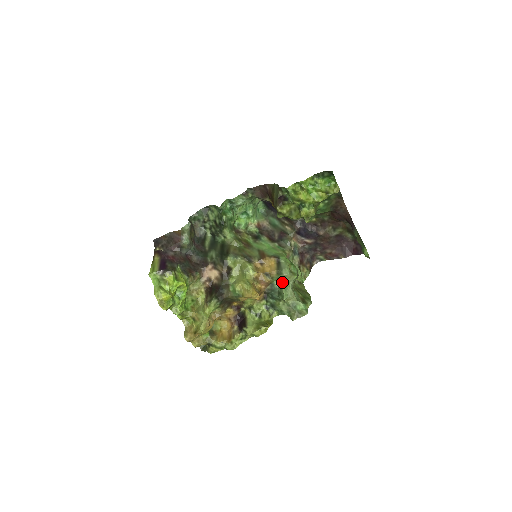
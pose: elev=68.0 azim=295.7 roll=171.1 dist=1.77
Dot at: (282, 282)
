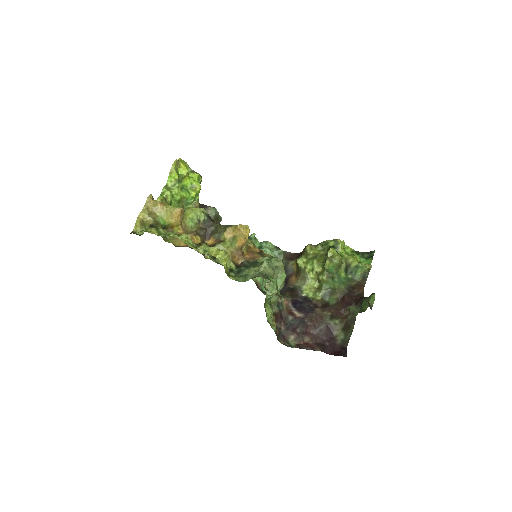
Dot at: occluded
